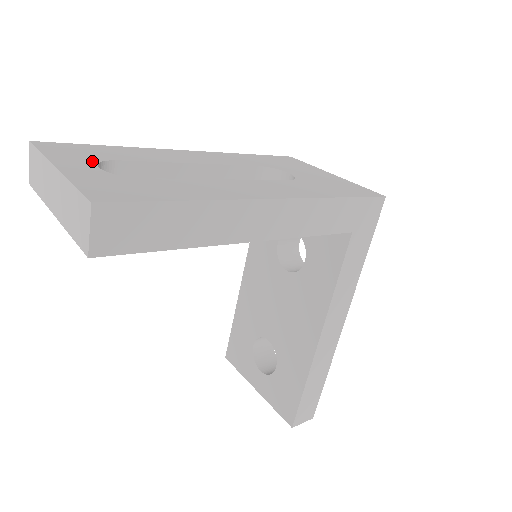
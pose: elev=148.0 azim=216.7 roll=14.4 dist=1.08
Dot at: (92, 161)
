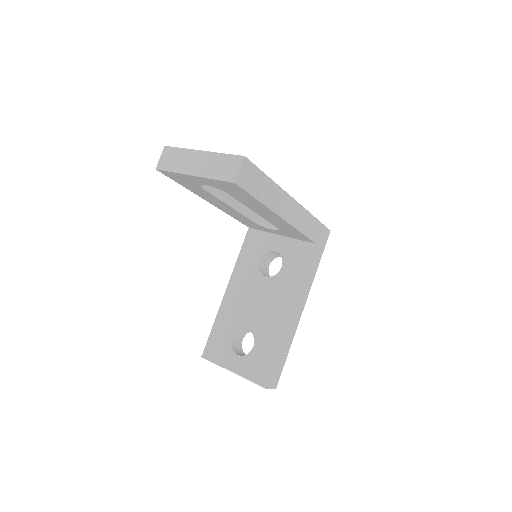
Dot at: occluded
